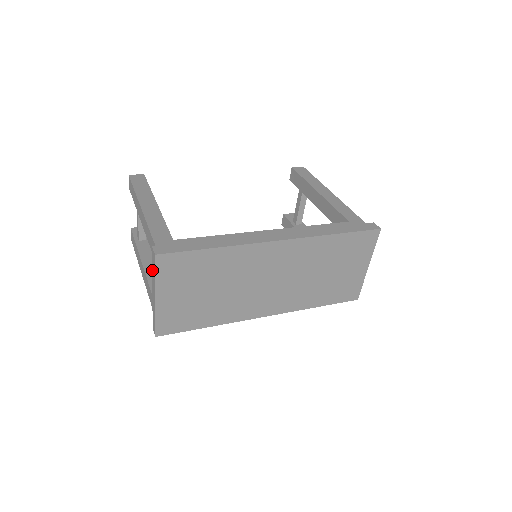
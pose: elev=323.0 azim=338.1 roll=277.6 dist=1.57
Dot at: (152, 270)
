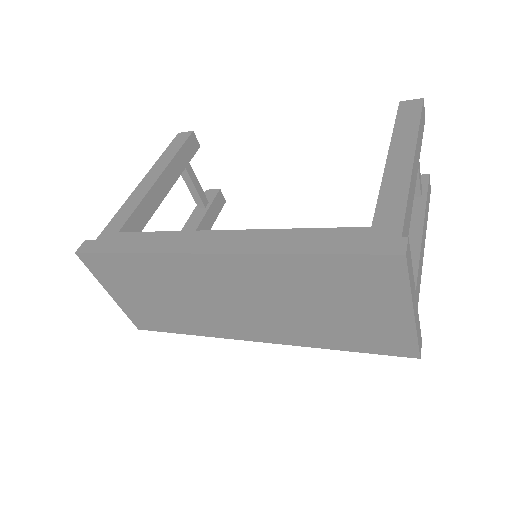
Dot at: occluded
